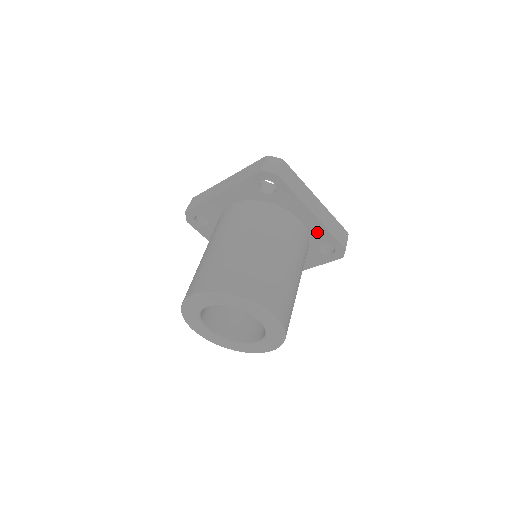
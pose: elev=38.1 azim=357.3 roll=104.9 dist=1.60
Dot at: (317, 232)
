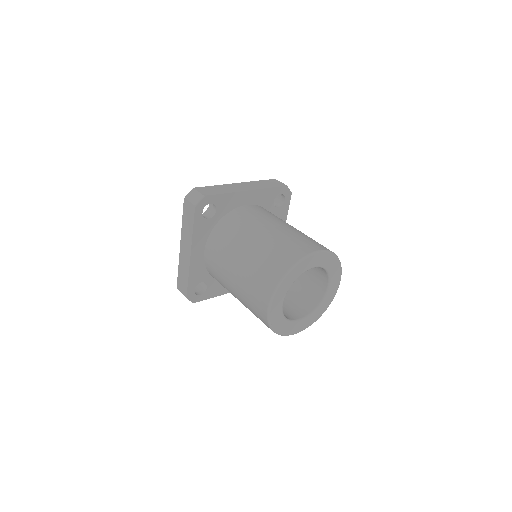
Dot at: (263, 198)
